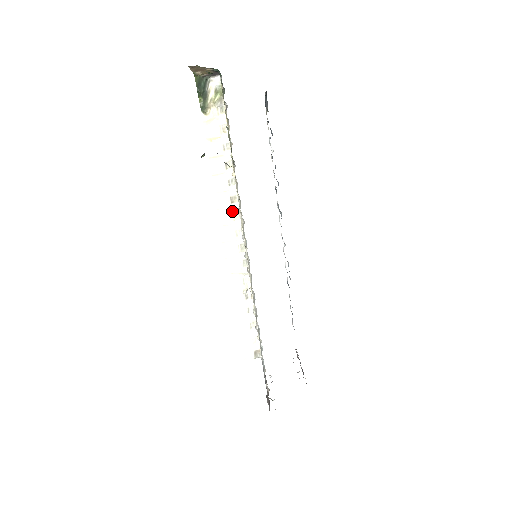
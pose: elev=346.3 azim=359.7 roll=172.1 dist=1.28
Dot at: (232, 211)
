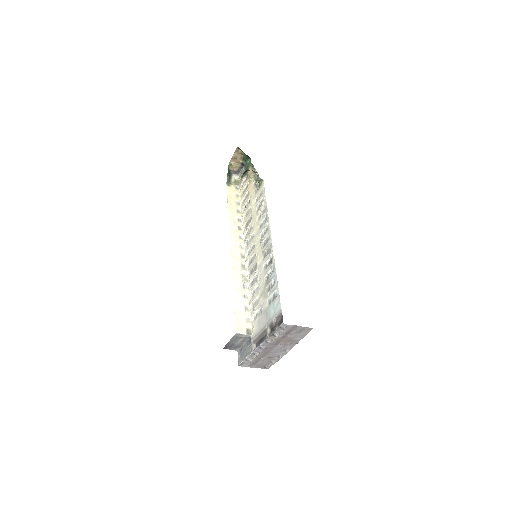
Dot at: (239, 234)
